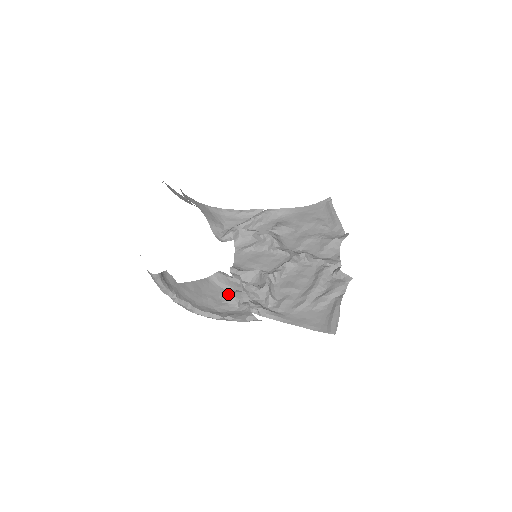
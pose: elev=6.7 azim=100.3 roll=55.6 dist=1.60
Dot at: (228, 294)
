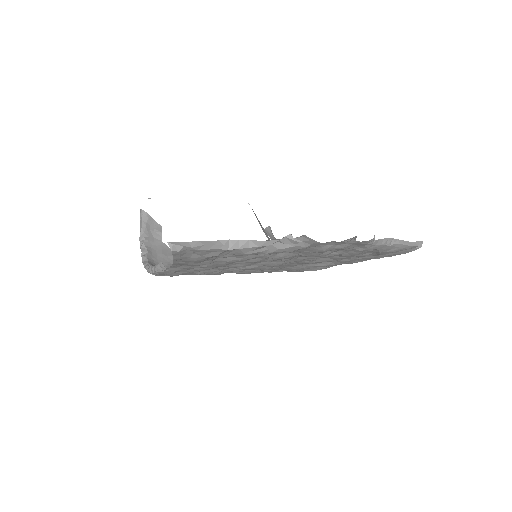
Dot at: occluded
